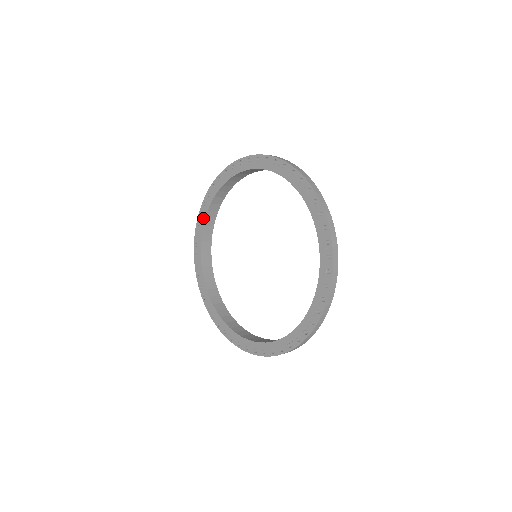
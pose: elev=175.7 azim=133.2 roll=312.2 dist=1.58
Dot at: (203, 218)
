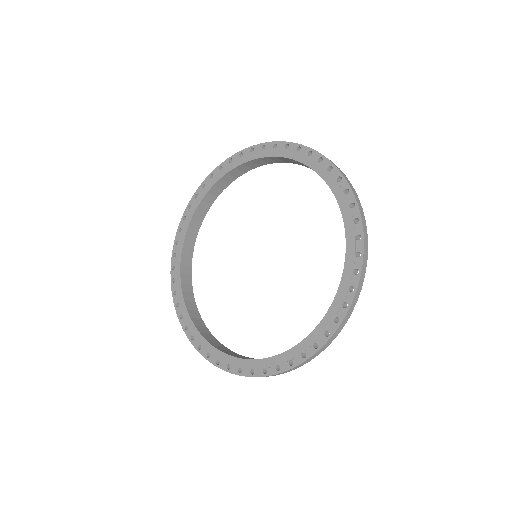
Dot at: (180, 246)
